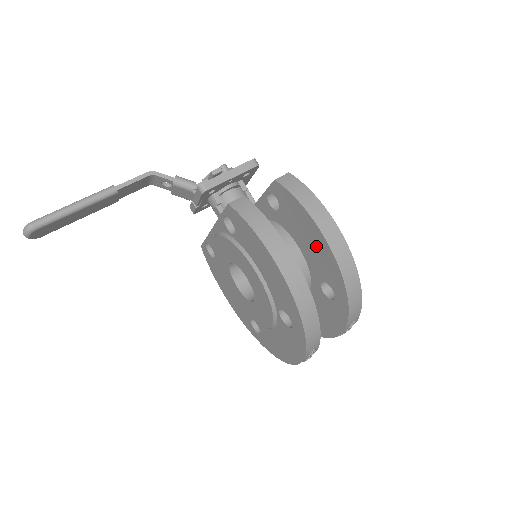
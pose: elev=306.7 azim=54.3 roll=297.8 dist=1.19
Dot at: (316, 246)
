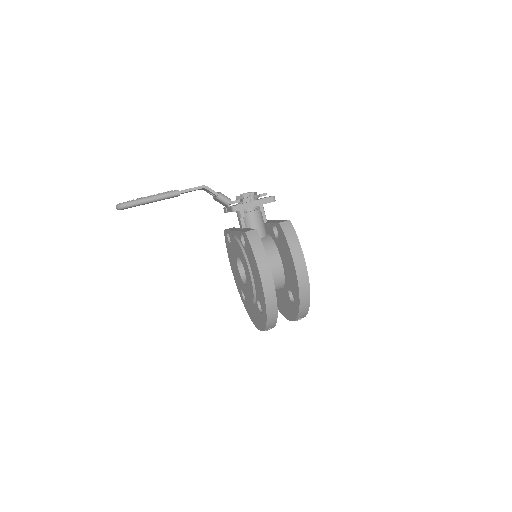
Dot at: (291, 271)
